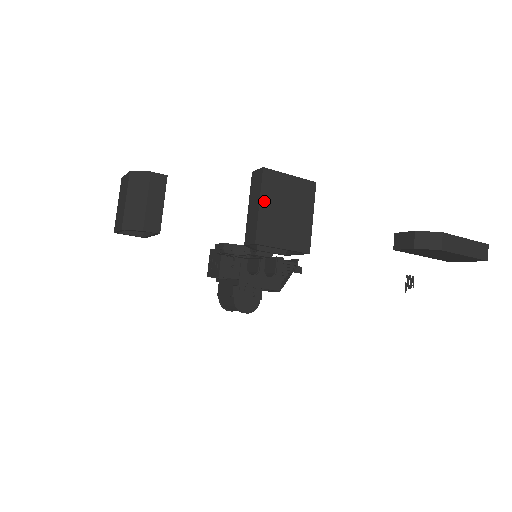
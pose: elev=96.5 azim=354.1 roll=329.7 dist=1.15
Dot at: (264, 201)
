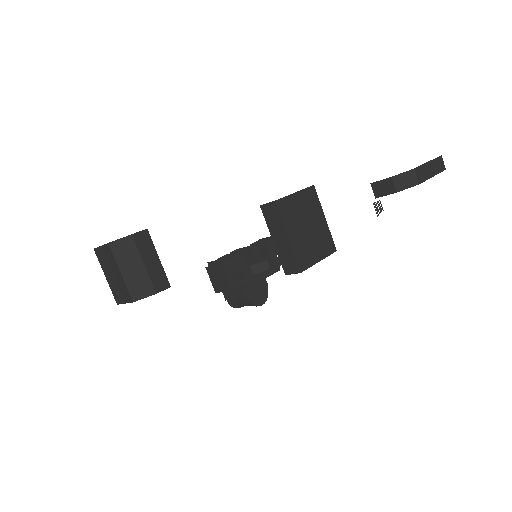
Dot at: (289, 231)
